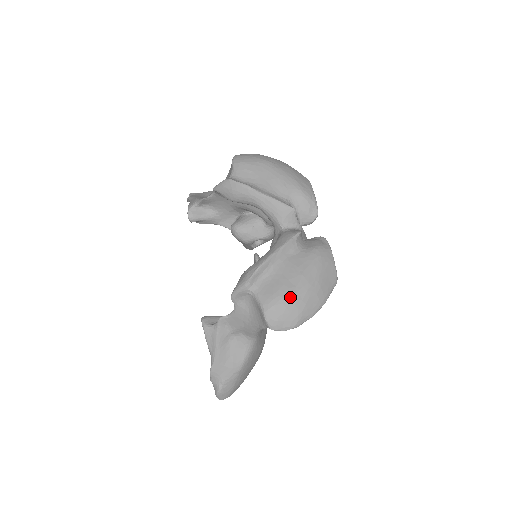
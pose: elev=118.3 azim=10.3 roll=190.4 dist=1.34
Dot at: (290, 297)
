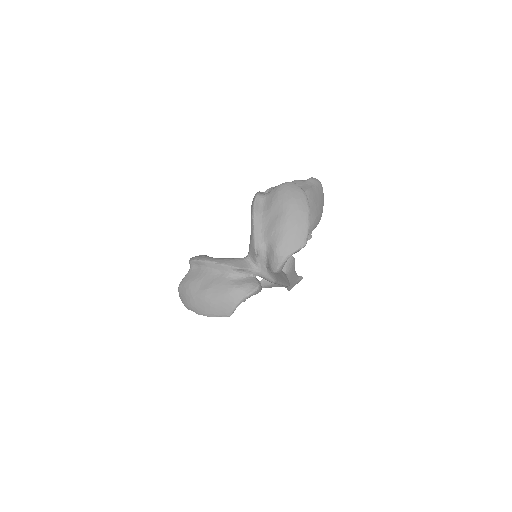
Dot at: (191, 291)
